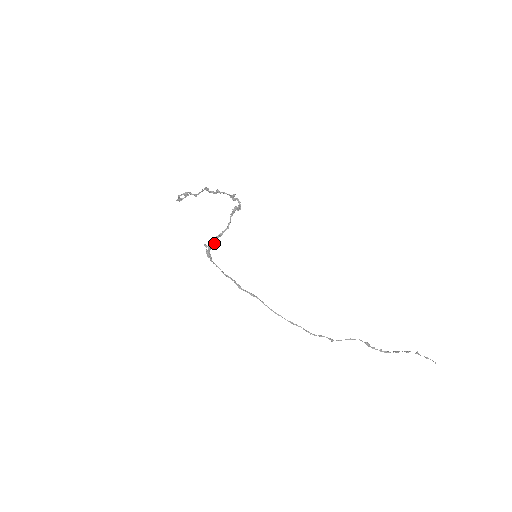
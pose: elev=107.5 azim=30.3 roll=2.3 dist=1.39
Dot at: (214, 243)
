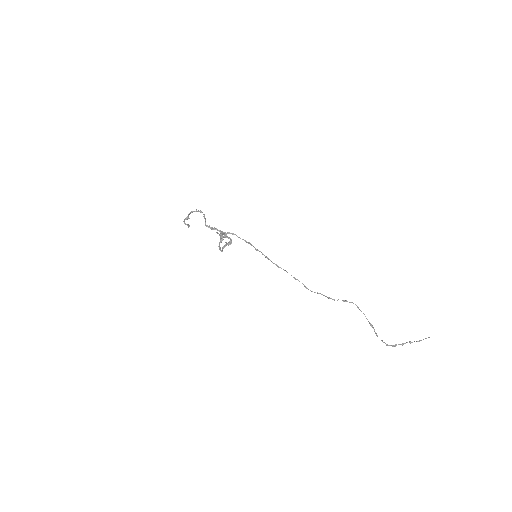
Dot at: (222, 238)
